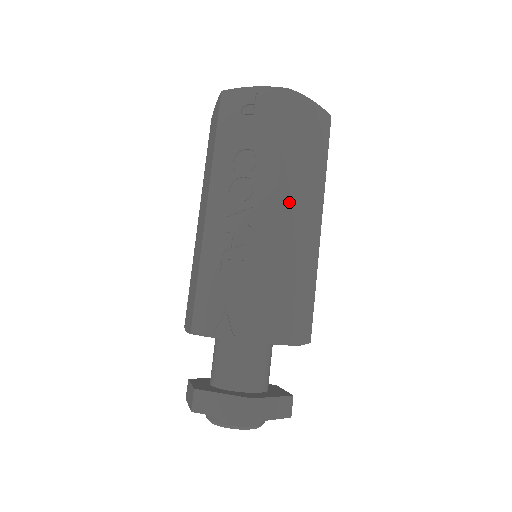
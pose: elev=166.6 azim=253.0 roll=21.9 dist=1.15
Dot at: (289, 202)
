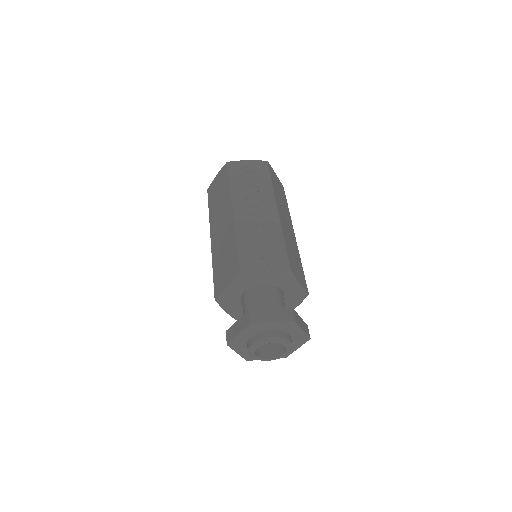
Dot at: (281, 211)
